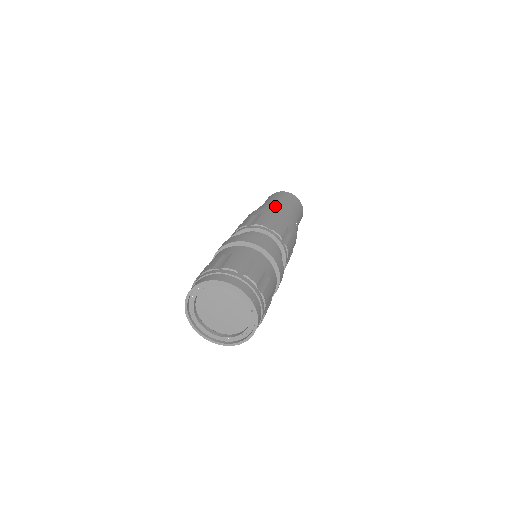
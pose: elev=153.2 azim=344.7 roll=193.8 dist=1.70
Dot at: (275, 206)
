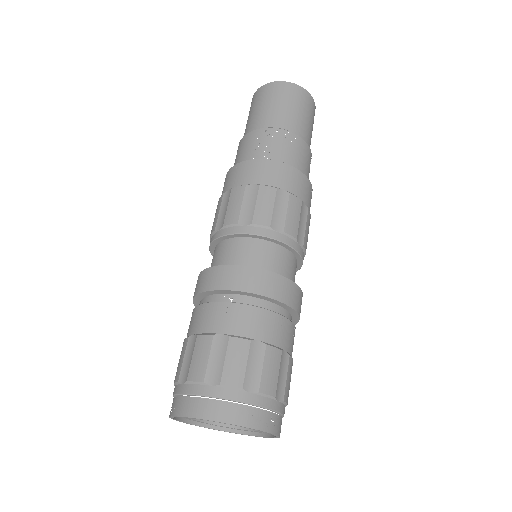
Dot at: (277, 143)
